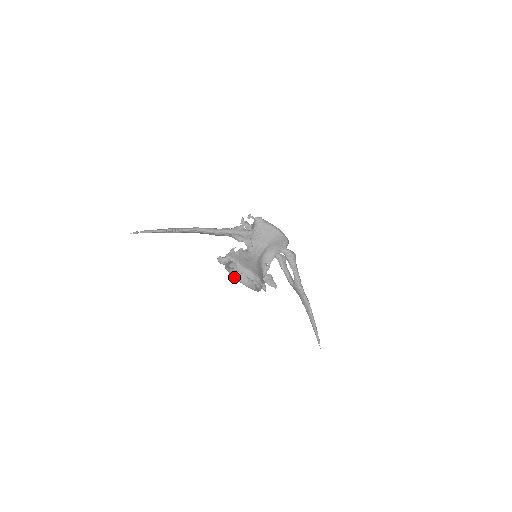
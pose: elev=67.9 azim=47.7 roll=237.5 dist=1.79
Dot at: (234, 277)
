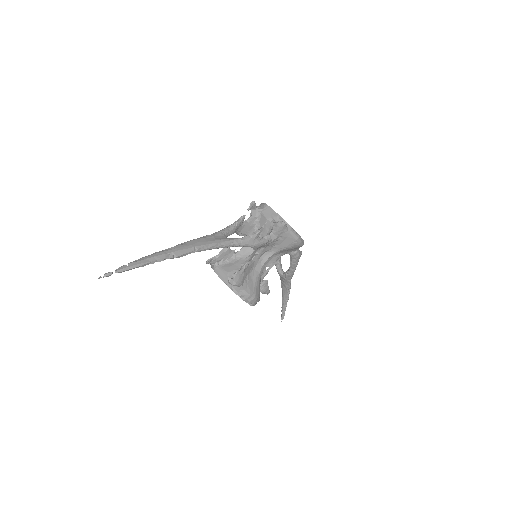
Dot at: occluded
